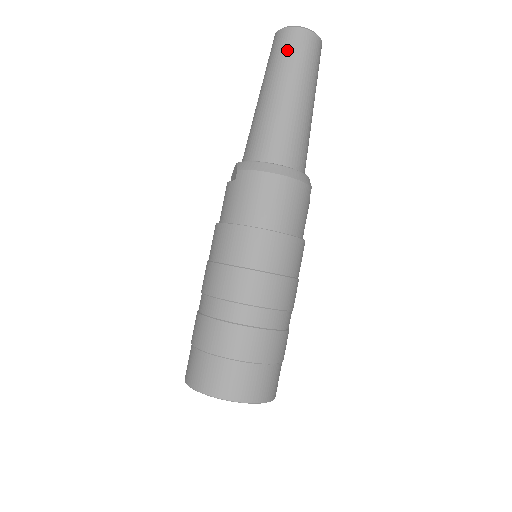
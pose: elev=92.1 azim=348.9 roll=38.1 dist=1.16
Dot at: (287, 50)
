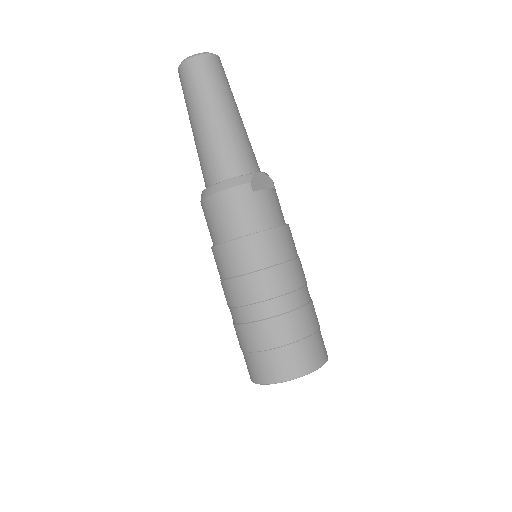
Dot at: (183, 89)
